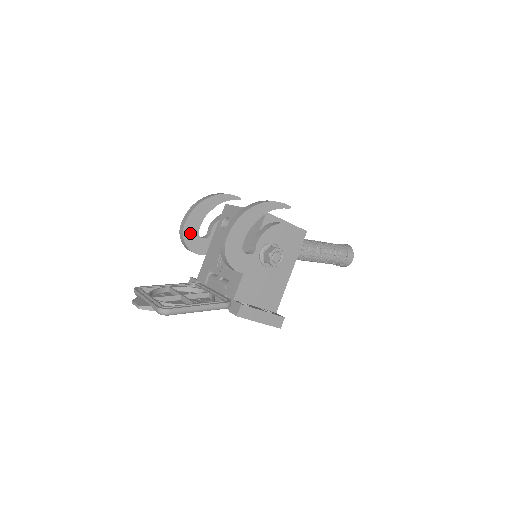
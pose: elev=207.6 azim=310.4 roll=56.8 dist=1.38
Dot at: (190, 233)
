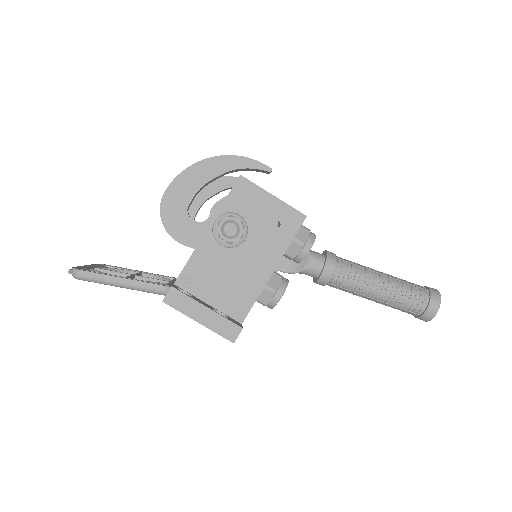
Dot at: occluded
